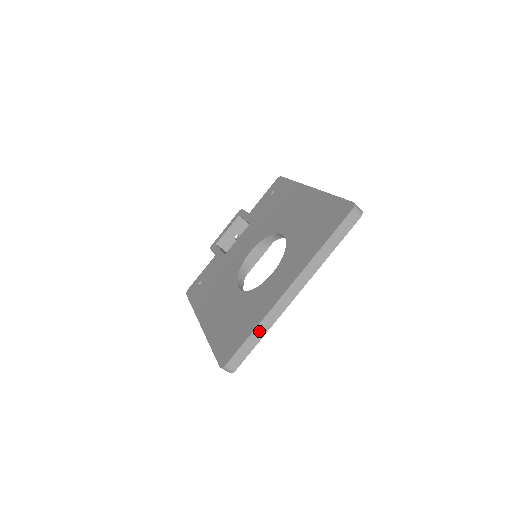
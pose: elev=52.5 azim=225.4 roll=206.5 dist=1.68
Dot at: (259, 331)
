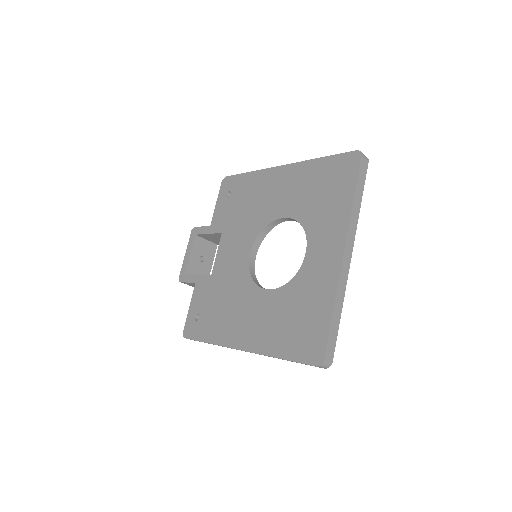
Dot at: (337, 309)
